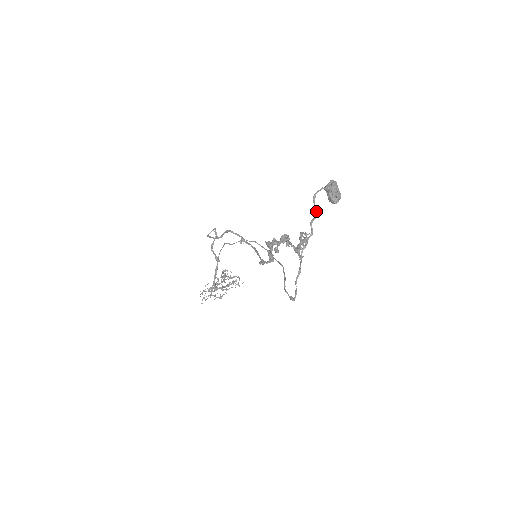
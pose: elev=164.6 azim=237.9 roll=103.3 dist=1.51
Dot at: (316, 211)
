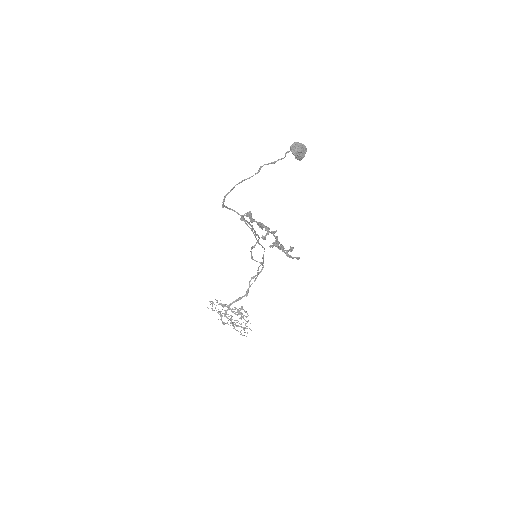
Dot at: occluded
